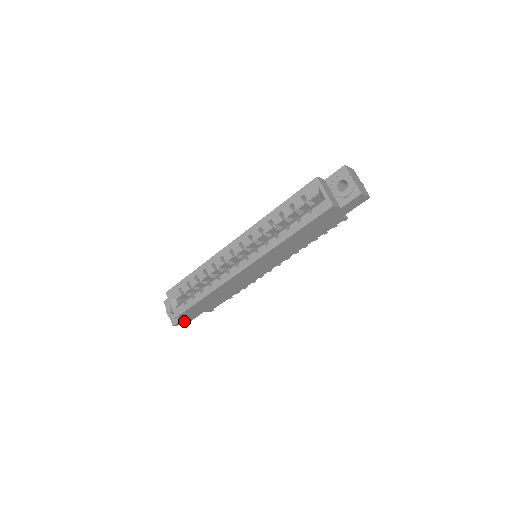
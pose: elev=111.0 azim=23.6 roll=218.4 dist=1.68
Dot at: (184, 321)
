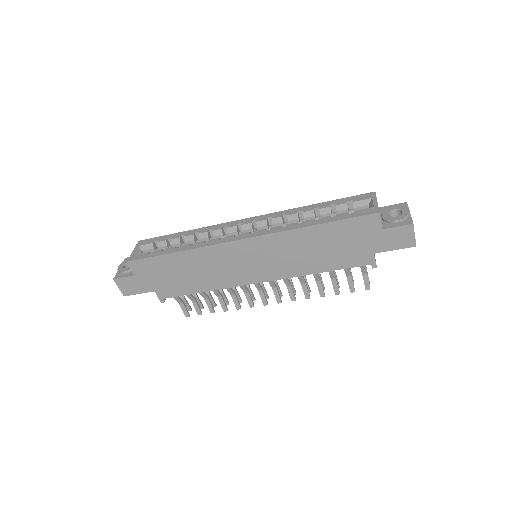
Dot at: (128, 285)
